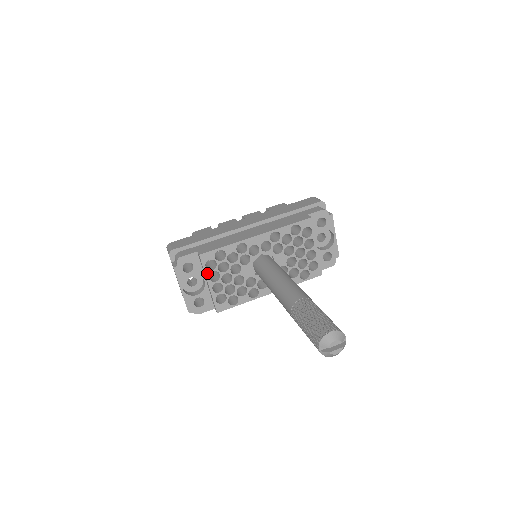
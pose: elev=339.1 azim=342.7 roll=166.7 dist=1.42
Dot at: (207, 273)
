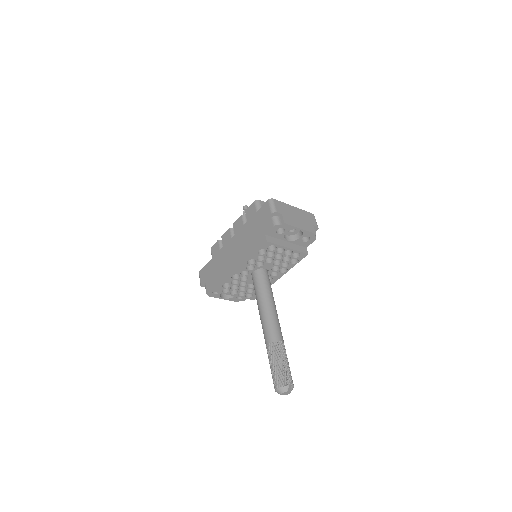
Dot at: (228, 294)
